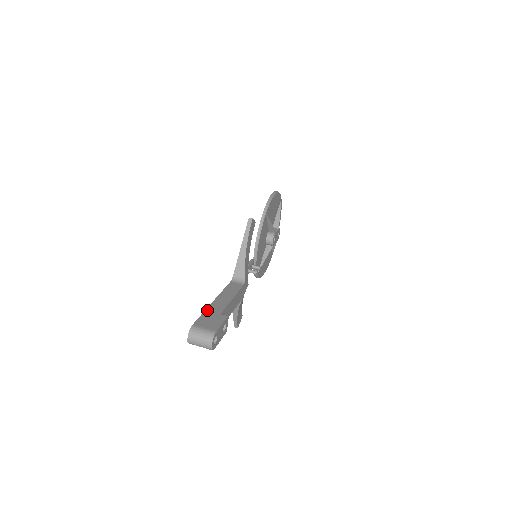
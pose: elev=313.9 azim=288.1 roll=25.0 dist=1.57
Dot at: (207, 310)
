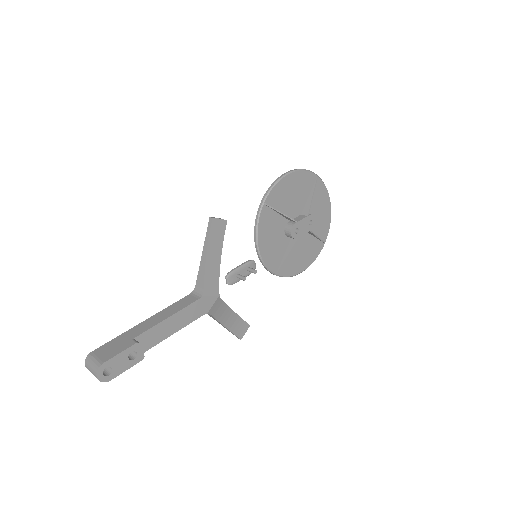
Dot at: (125, 333)
